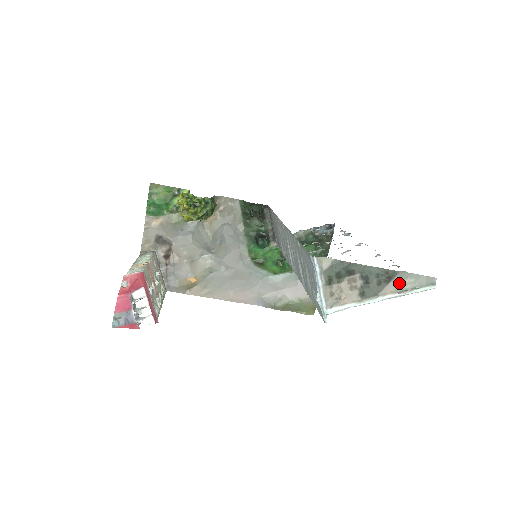
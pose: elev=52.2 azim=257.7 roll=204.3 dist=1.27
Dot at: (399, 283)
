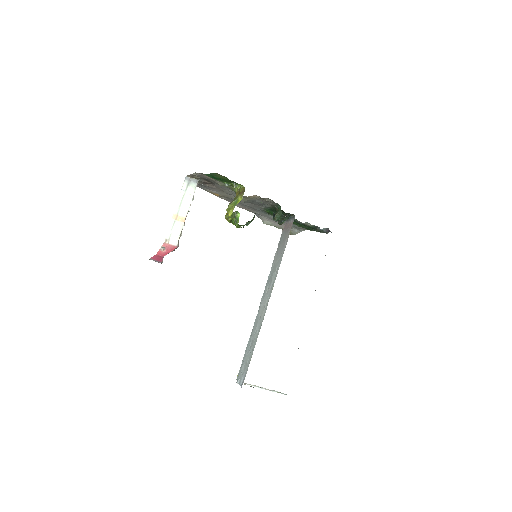
Dot at: (273, 390)
